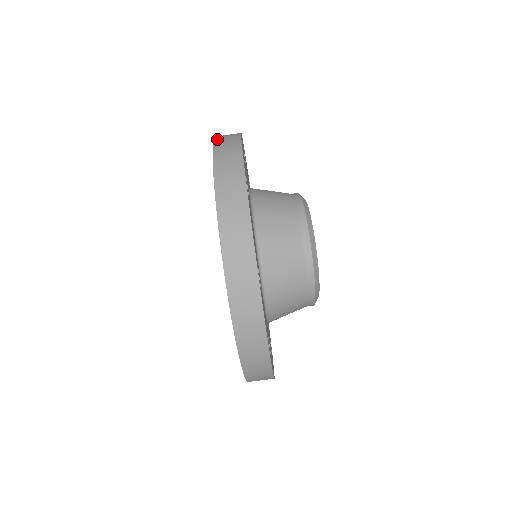
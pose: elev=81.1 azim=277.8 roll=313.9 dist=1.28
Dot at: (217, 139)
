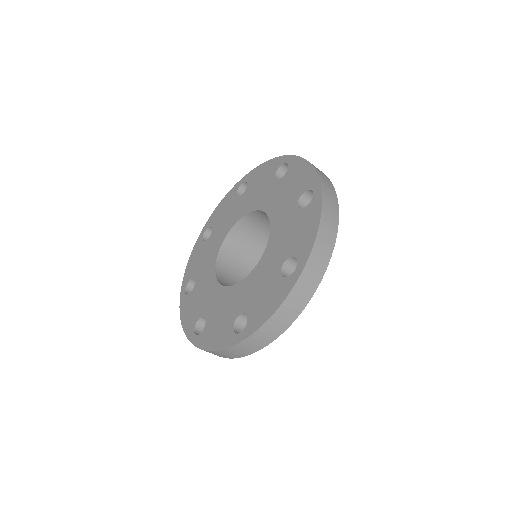
Dot at: (324, 218)
